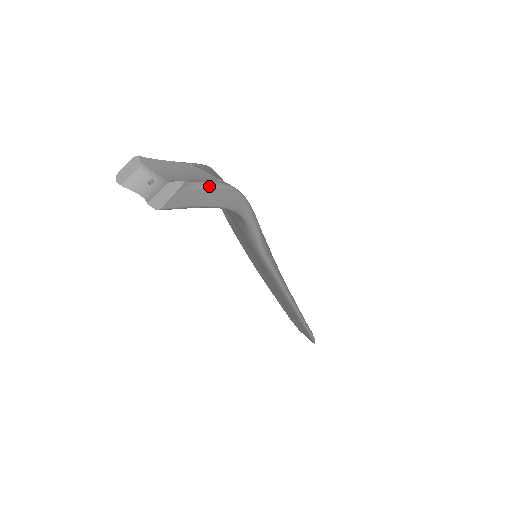
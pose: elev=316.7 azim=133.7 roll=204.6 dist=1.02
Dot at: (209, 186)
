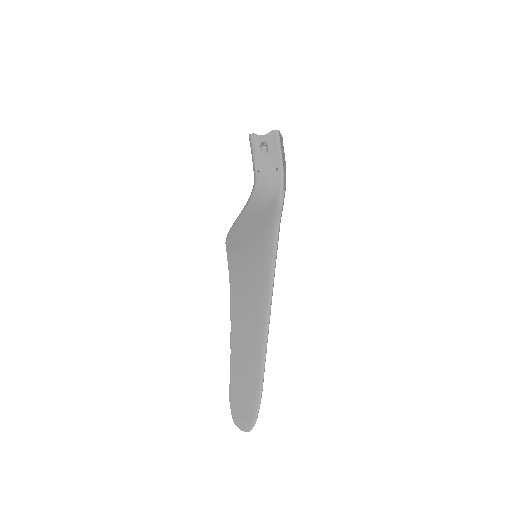
Dot at: (284, 155)
